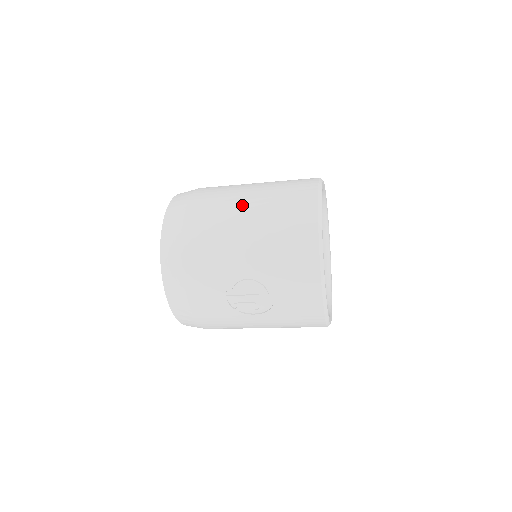
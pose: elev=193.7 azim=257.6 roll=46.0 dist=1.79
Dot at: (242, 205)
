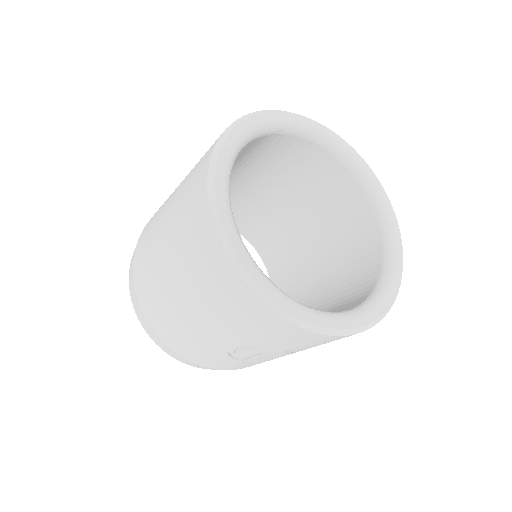
Dot at: (164, 270)
